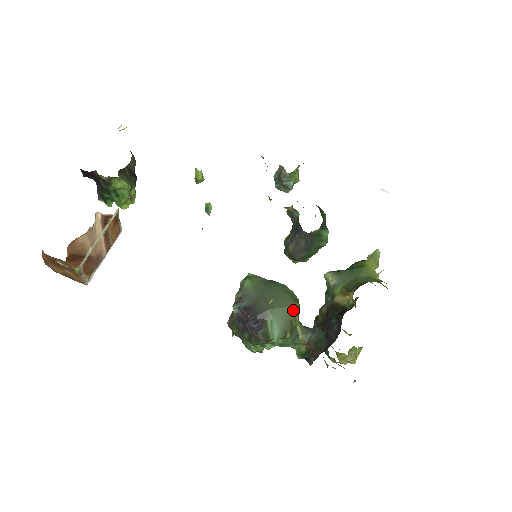
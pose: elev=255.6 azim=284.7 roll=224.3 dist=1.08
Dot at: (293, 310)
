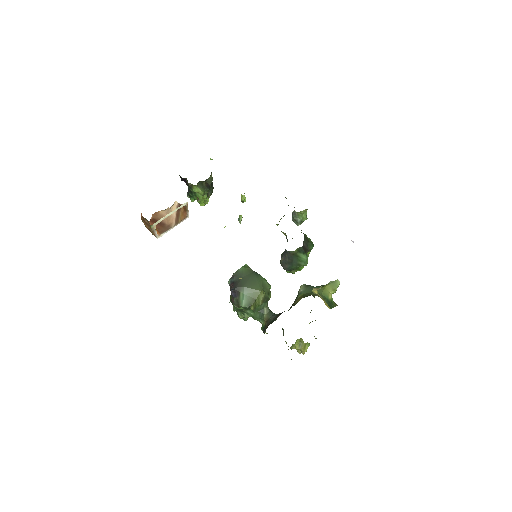
Dot at: (259, 293)
